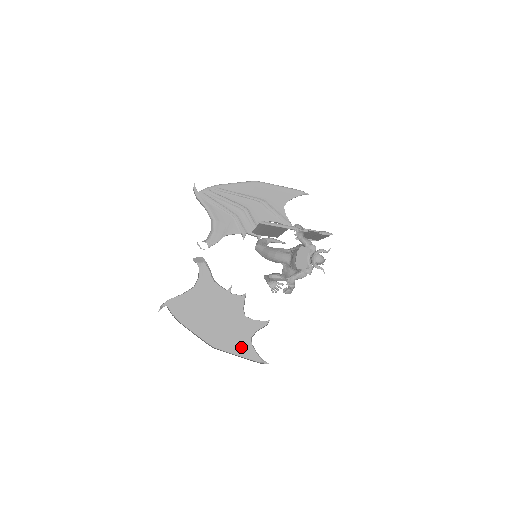
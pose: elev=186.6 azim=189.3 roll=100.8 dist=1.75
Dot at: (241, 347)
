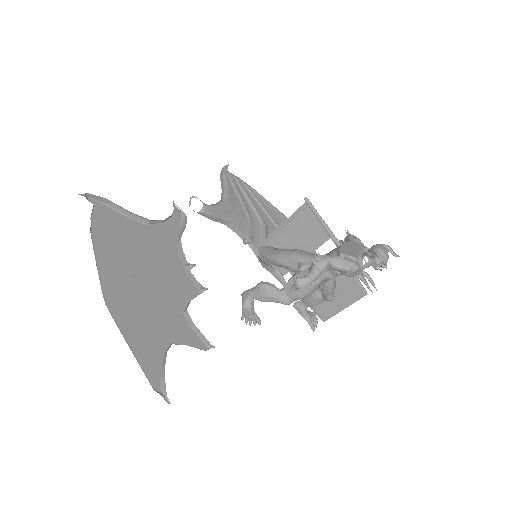
Dot at: (145, 342)
